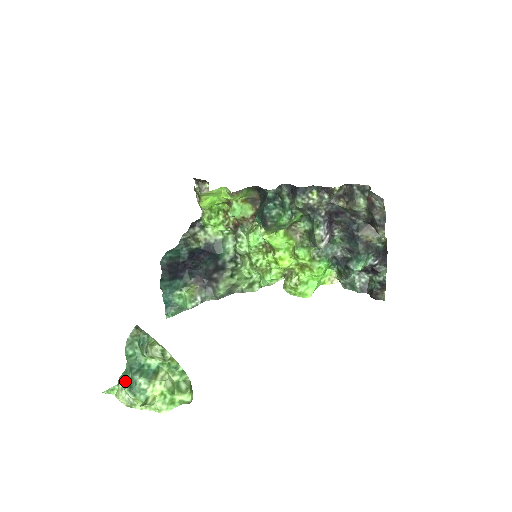
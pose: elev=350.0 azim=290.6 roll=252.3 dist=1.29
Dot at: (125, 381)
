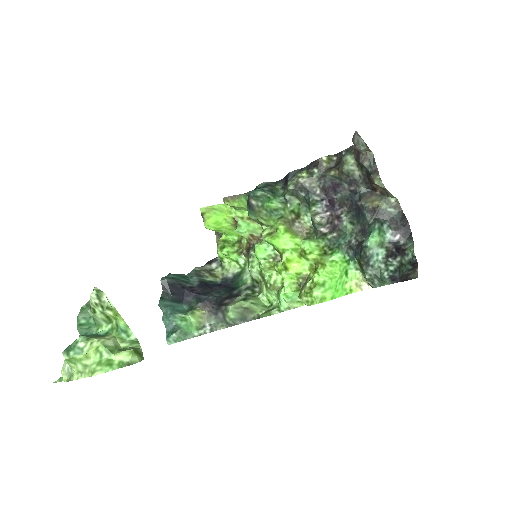
Dot at: occluded
